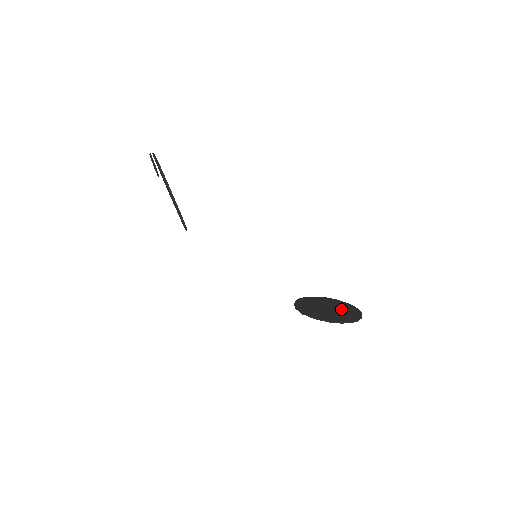
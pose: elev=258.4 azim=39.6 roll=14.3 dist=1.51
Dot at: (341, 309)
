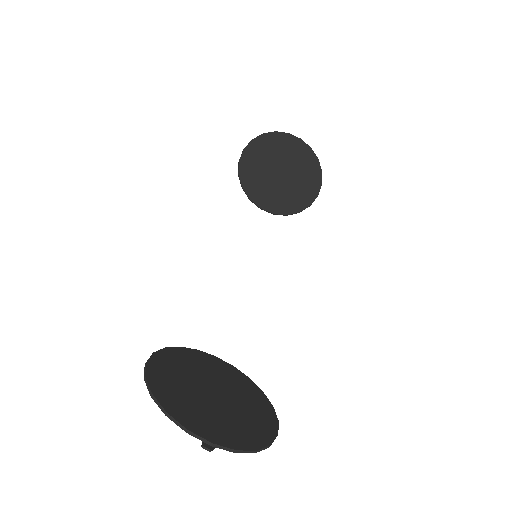
Dot at: (291, 160)
